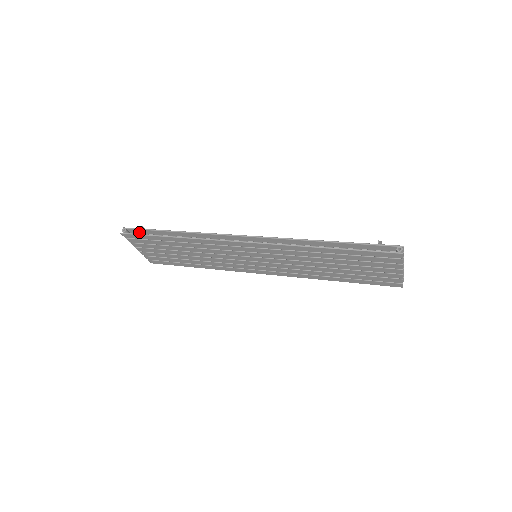
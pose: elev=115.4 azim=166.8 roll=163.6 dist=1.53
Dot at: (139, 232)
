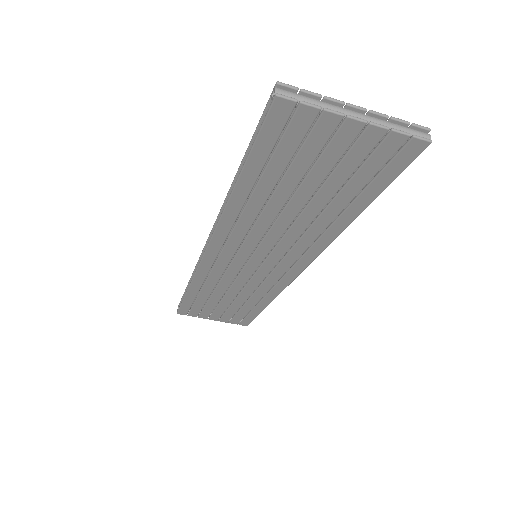
Dot at: occluded
